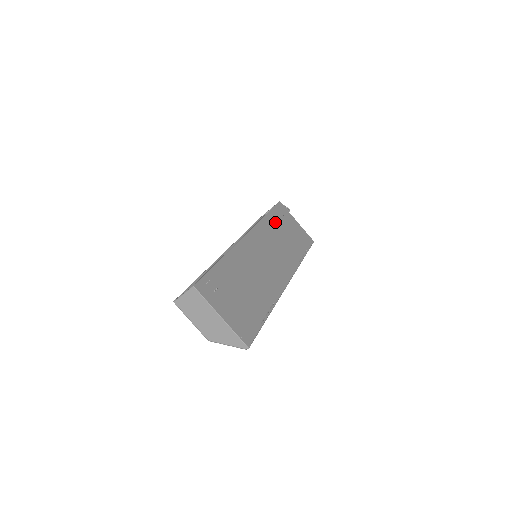
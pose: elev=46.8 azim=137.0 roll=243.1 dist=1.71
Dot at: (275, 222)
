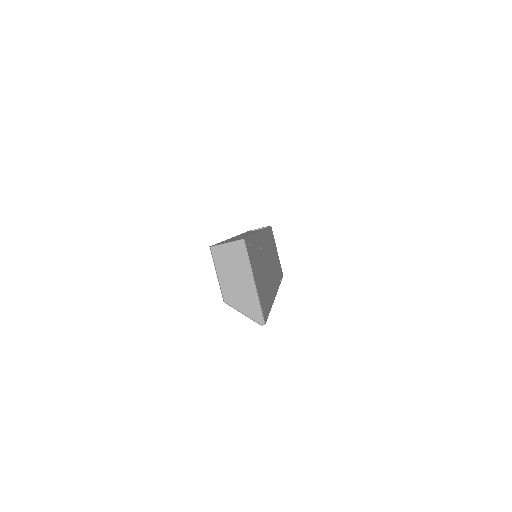
Dot at: (270, 238)
